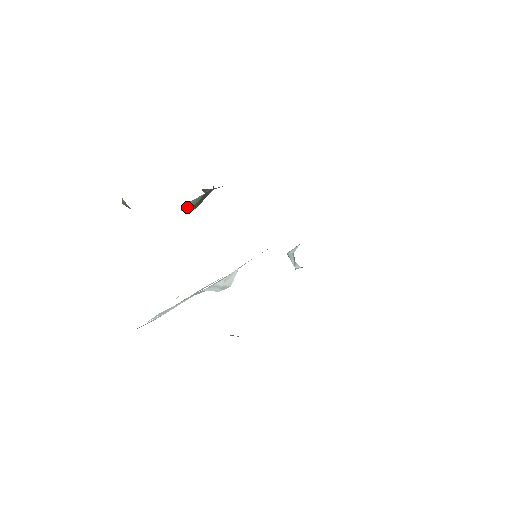
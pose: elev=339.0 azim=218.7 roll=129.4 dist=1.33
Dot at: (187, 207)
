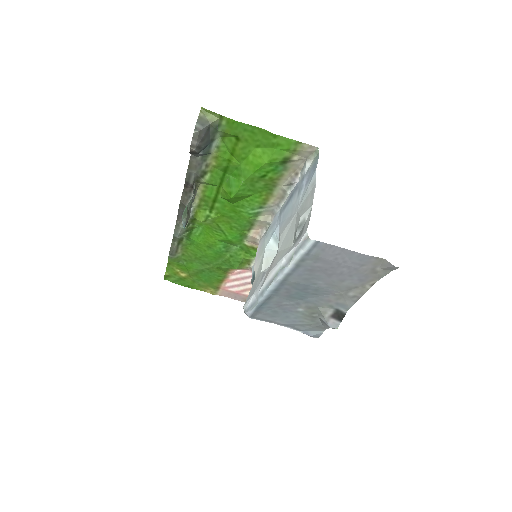
Dot at: (188, 211)
